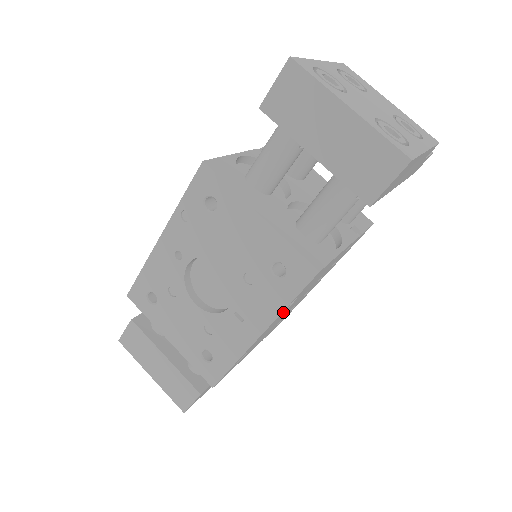
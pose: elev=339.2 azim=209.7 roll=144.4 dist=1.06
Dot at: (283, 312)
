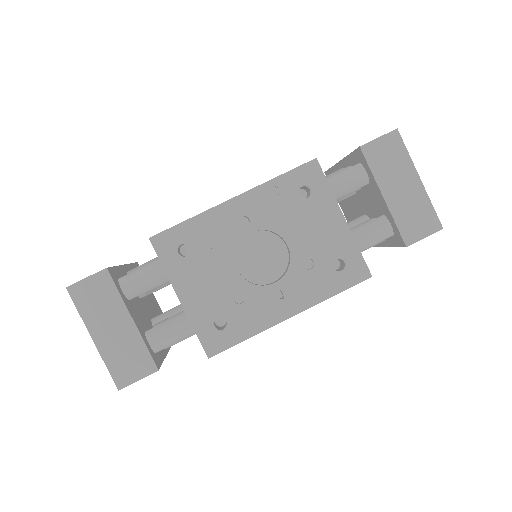
Dot at: occluded
